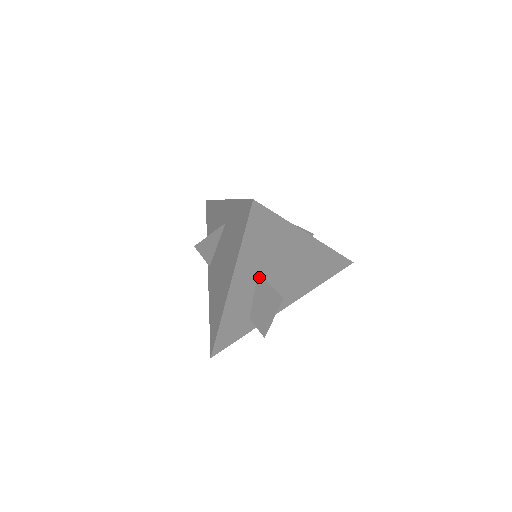
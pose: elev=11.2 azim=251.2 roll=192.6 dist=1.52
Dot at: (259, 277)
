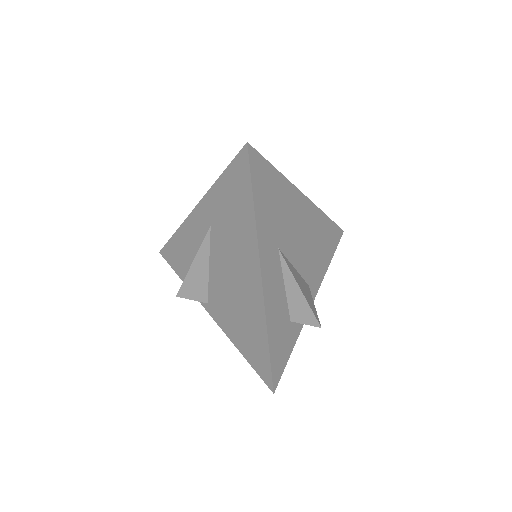
Dot at: (282, 255)
